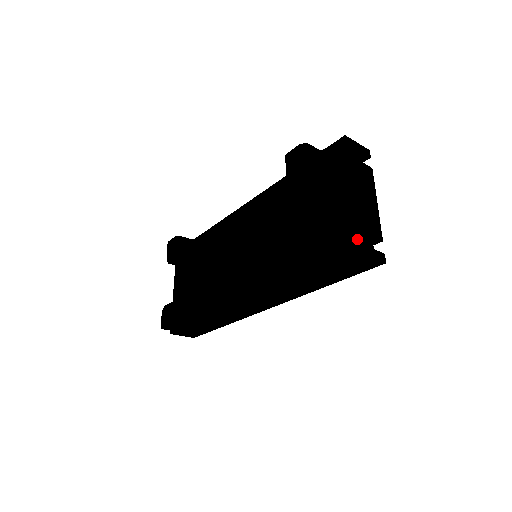
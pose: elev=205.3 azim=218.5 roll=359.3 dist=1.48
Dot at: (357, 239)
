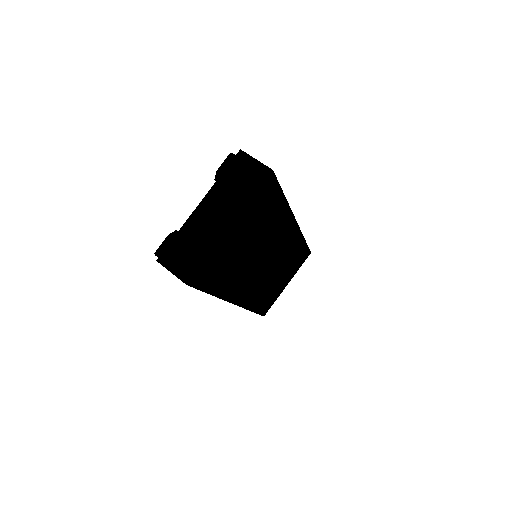
Dot at: (165, 249)
